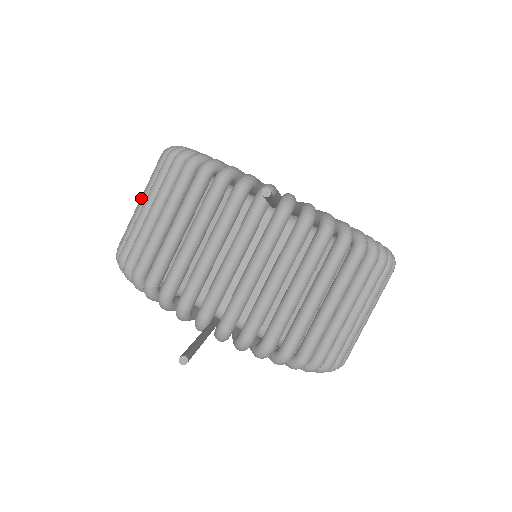
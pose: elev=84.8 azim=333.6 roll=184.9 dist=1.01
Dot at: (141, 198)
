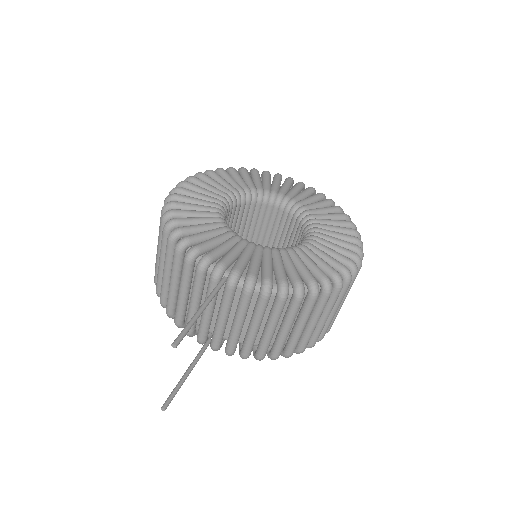
Dot at: occluded
